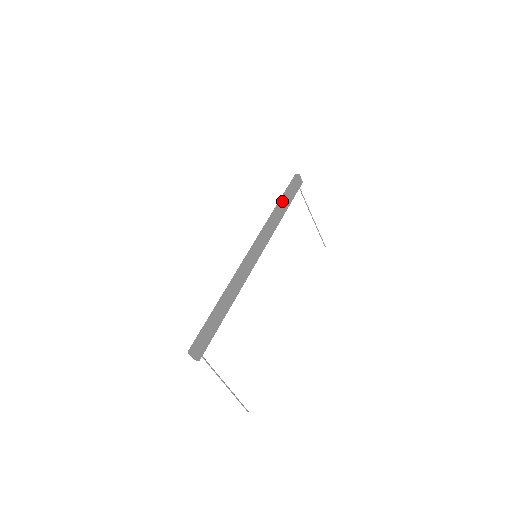
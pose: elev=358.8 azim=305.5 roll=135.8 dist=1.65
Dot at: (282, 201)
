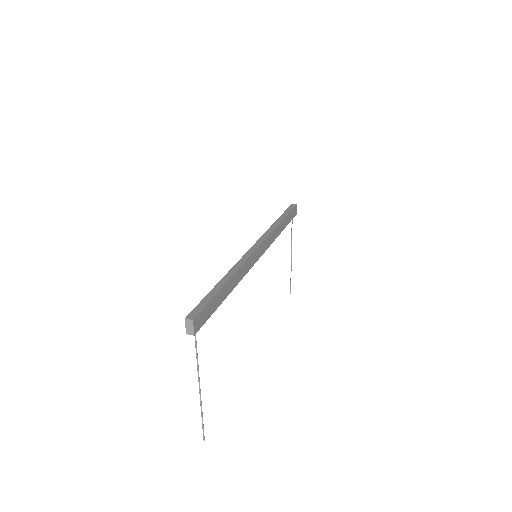
Dot at: (283, 218)
